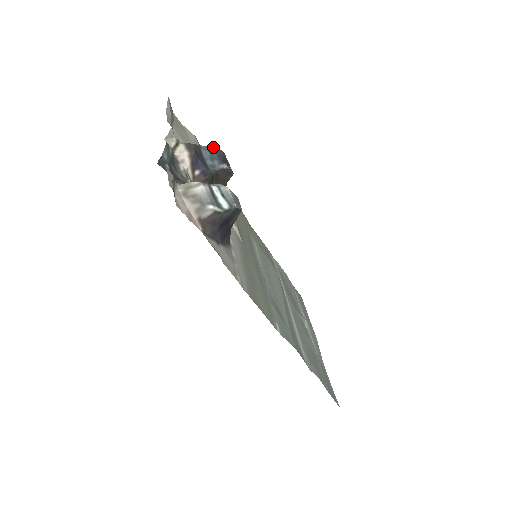
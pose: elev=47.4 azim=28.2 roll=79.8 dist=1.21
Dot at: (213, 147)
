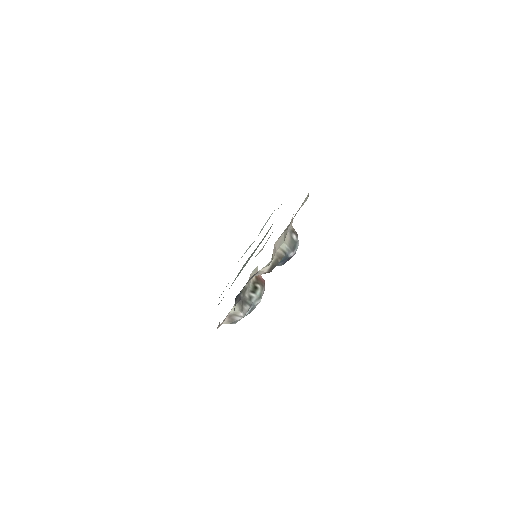
Dot at: (292, 253)
